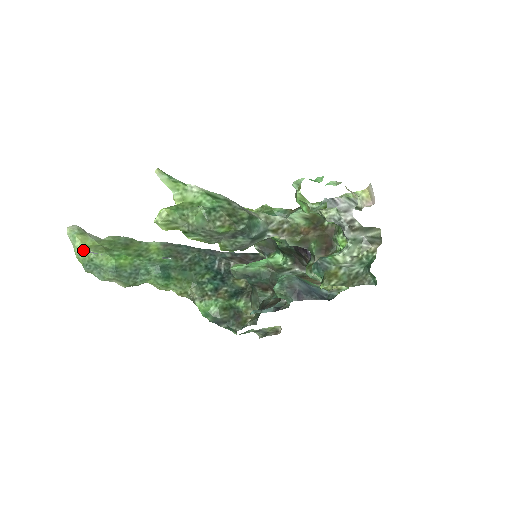
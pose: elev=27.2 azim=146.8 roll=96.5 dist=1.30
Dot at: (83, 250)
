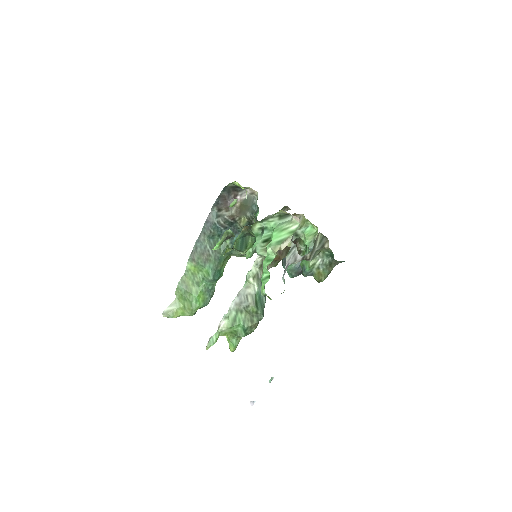
Dot at: occluded
